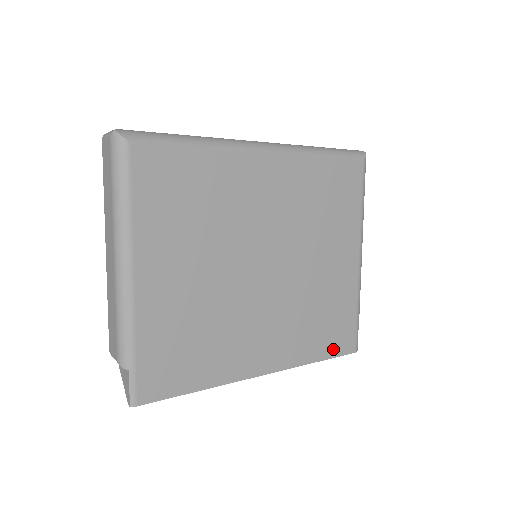
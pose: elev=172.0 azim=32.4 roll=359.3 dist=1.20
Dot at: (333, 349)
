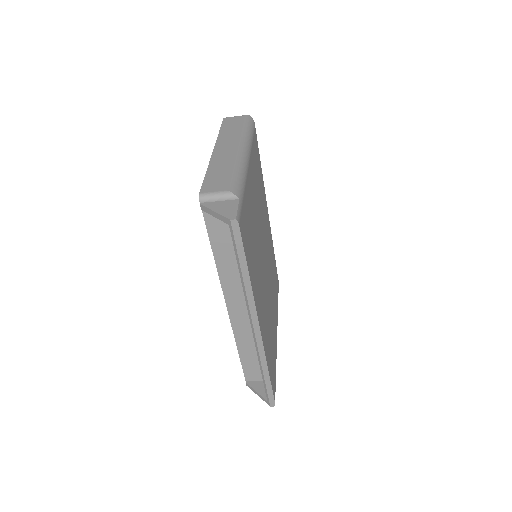
Dot at: (272, 378)
